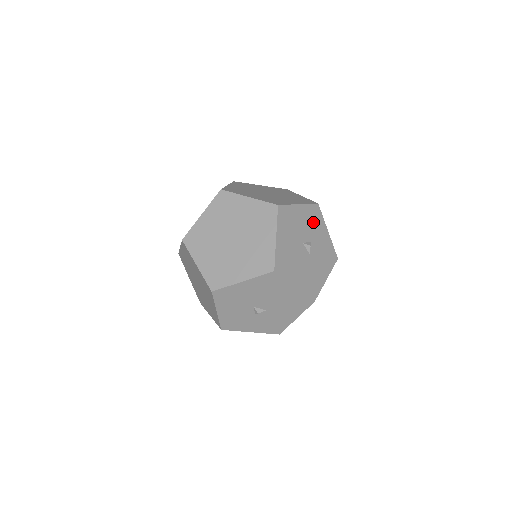
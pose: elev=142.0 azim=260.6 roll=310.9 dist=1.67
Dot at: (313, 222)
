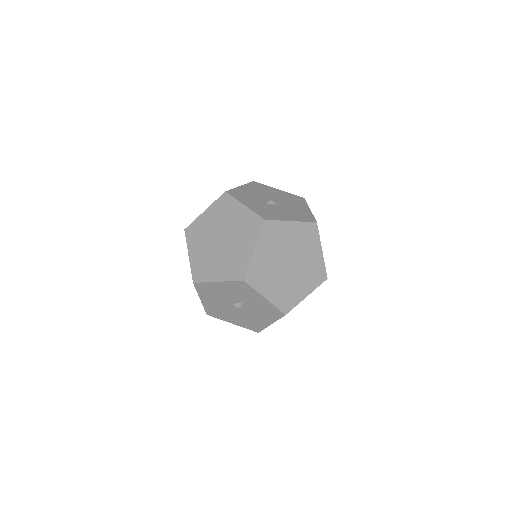
Dot at: (241, 292)
